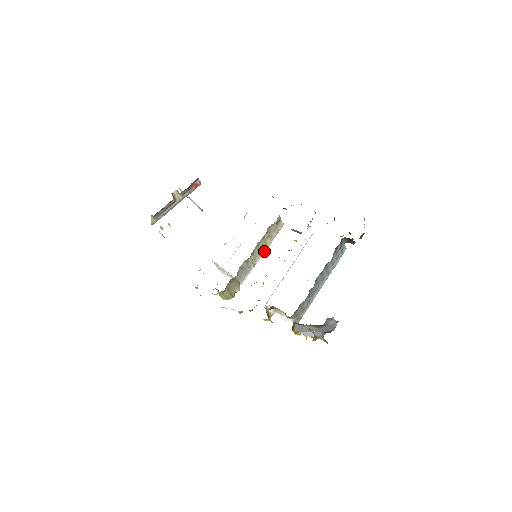
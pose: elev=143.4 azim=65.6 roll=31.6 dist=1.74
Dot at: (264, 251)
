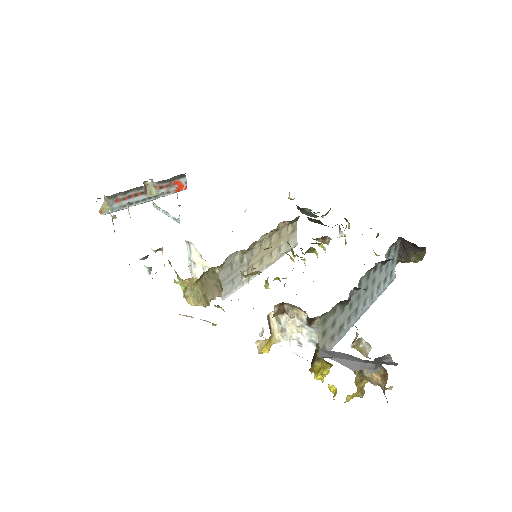
Dot at: (266, 266)
